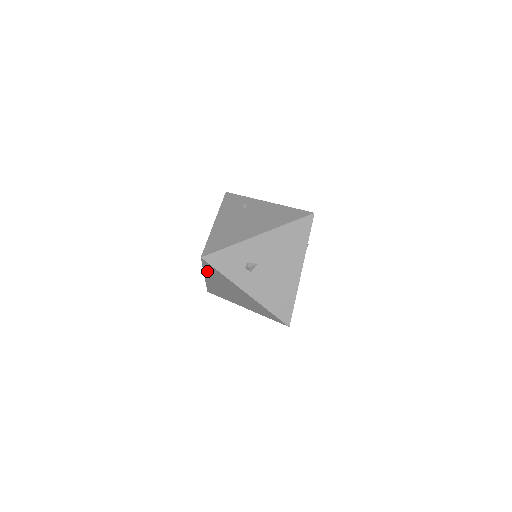
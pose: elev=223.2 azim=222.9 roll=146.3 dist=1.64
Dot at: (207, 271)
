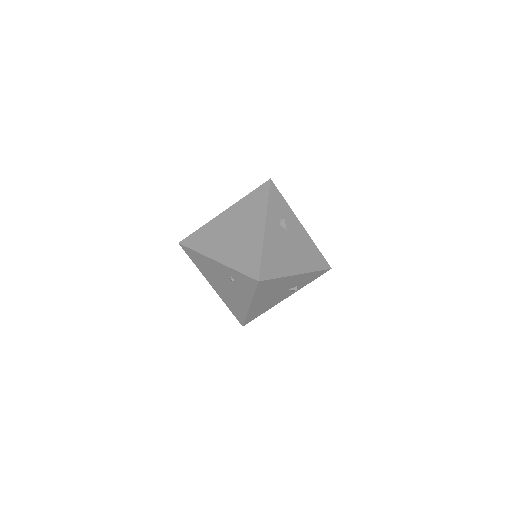
Dot at: (246, 200)
